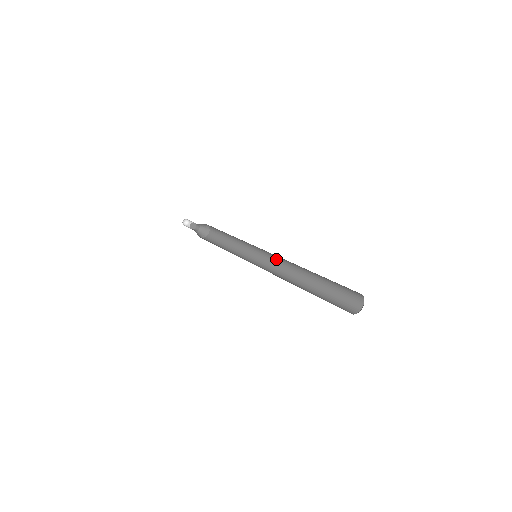
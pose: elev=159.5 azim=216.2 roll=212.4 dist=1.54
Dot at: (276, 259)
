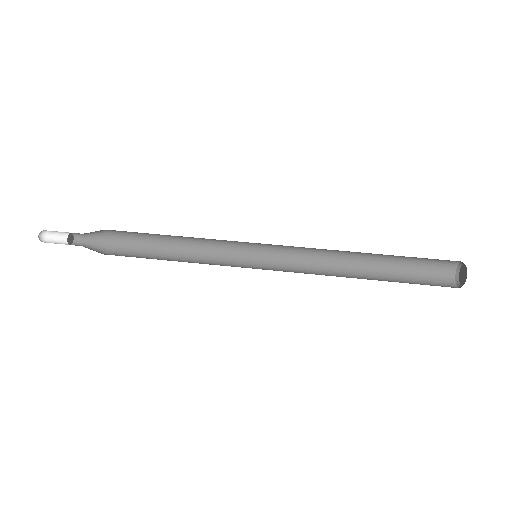
Dot at: (289, 247)
